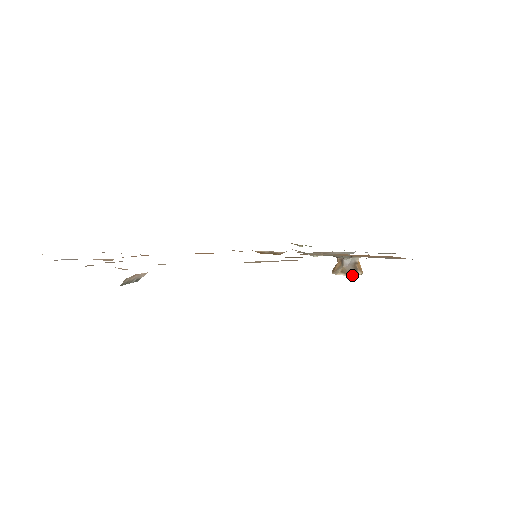
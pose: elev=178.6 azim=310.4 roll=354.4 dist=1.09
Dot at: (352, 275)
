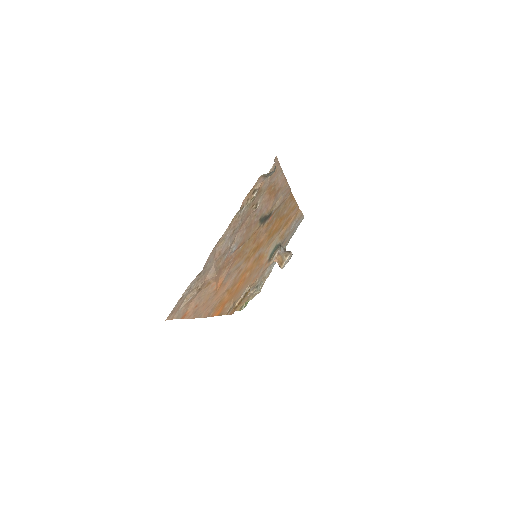
Dot at: (291, 254)
